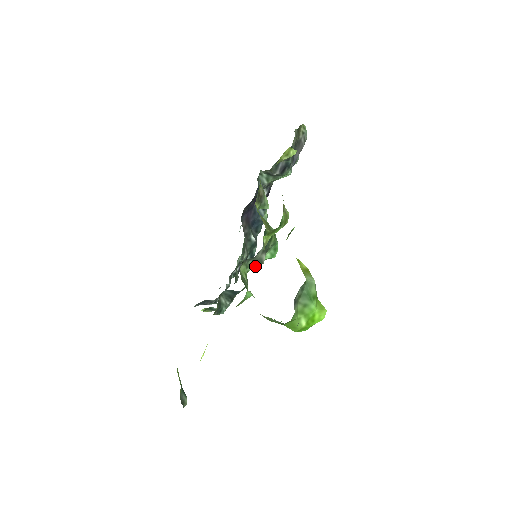
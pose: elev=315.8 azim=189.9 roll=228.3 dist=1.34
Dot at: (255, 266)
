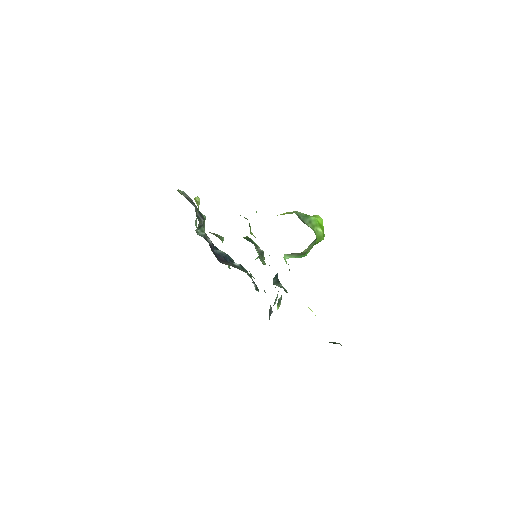
Dot at: (263, 258)
